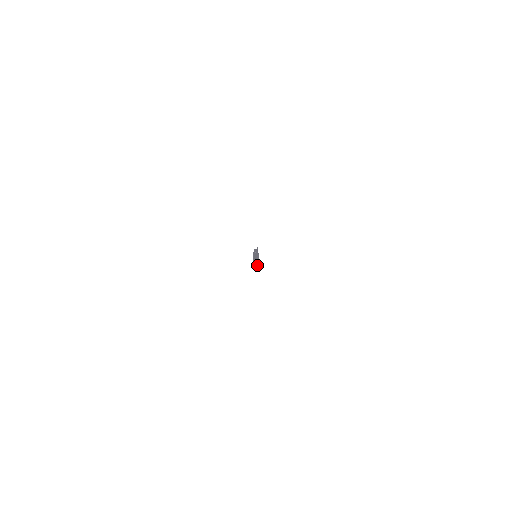
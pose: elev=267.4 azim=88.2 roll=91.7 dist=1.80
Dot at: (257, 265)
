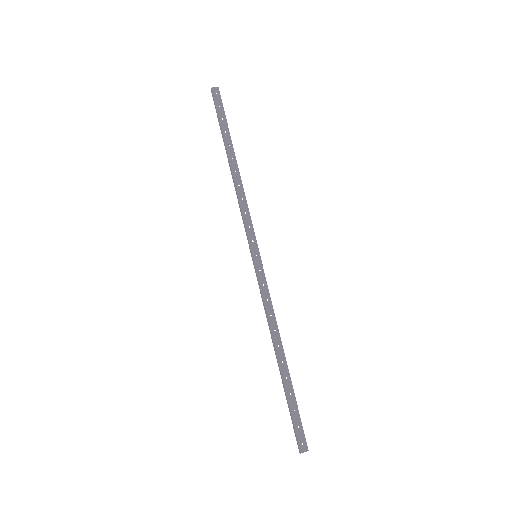
Dot at: (225, 125)
